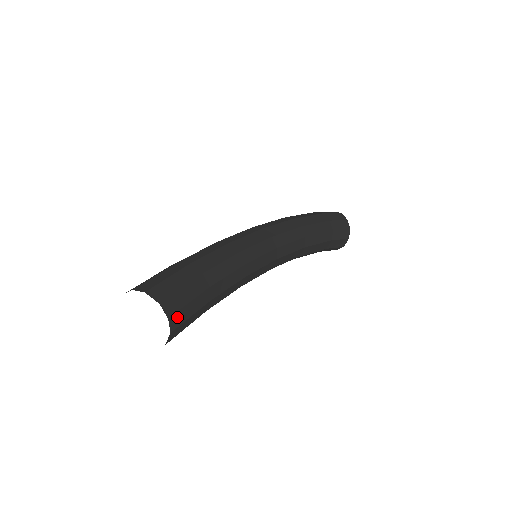
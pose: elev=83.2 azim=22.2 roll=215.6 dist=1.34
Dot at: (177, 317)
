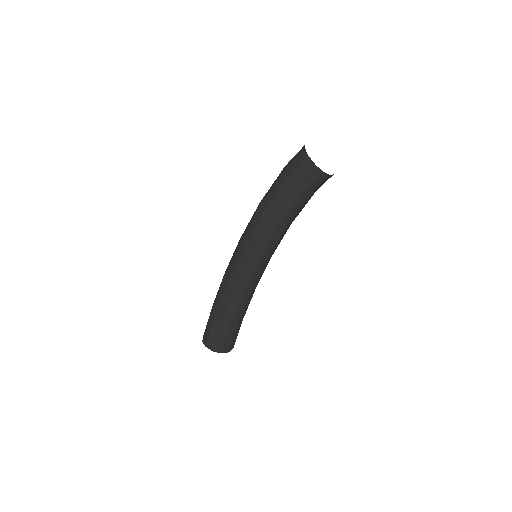
Dot at: (225, 347)
